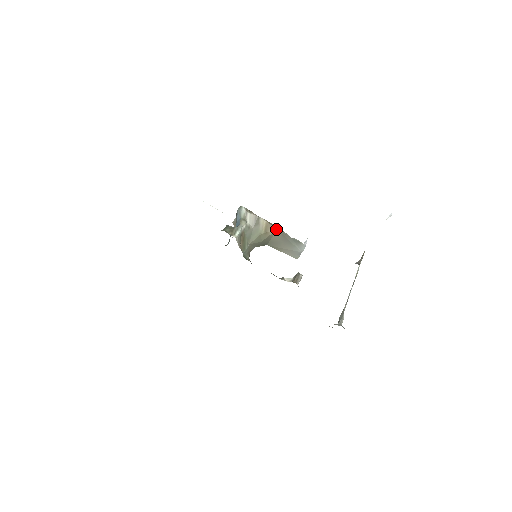
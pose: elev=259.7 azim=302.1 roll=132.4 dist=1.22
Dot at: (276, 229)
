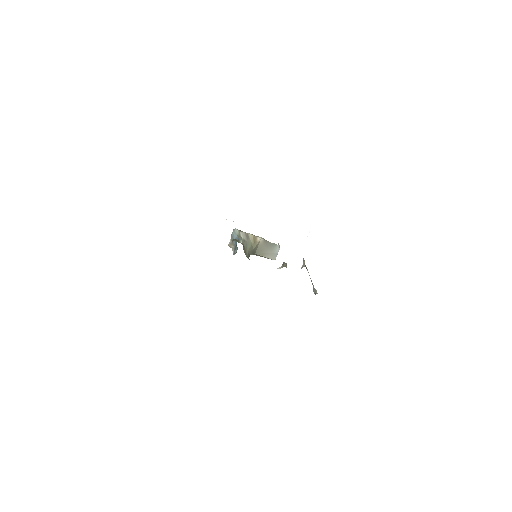
Dot at: (260, 238)
